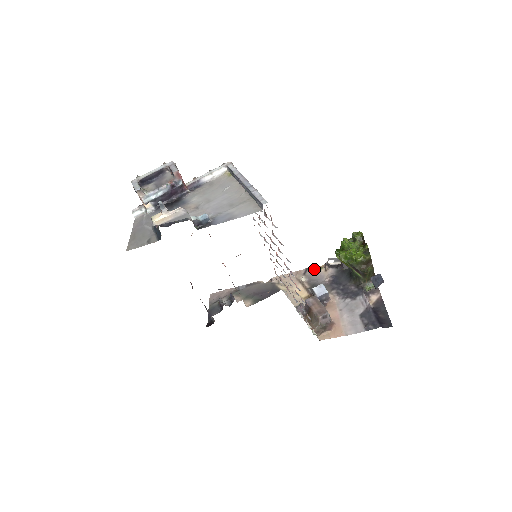
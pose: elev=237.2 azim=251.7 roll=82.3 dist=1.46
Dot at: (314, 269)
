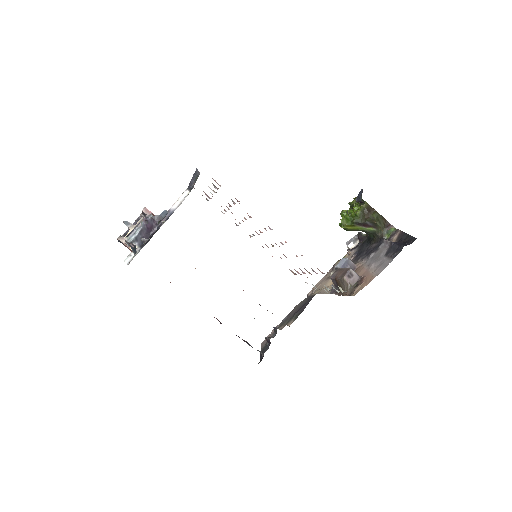
Dot at: (339, 261)
